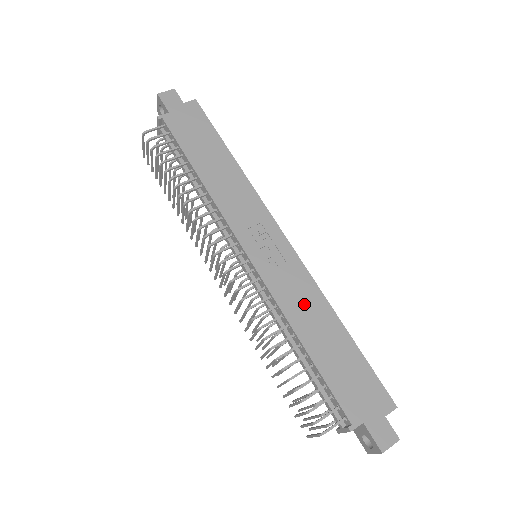
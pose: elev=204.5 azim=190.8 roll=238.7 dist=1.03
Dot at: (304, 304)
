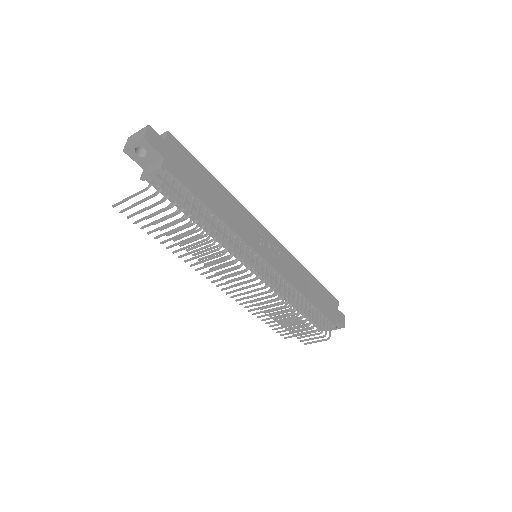
Dot at: (297, 274)
